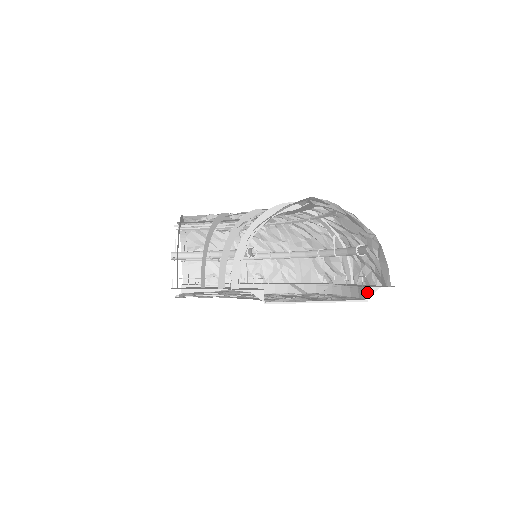
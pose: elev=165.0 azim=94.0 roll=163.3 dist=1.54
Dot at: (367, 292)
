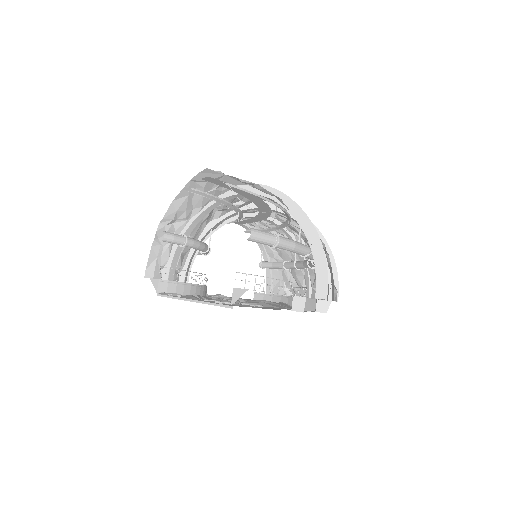
Dot at: (234, 295)
